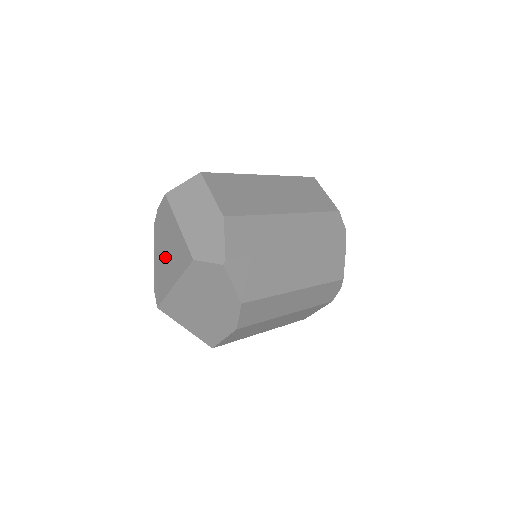
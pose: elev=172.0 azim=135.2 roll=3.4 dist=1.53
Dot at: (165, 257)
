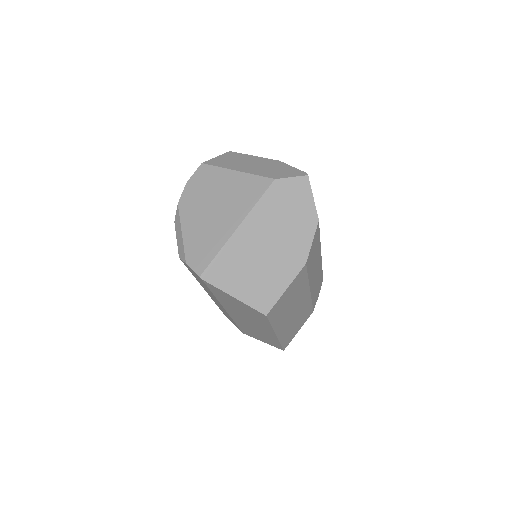
Dot at: (212, 214)
